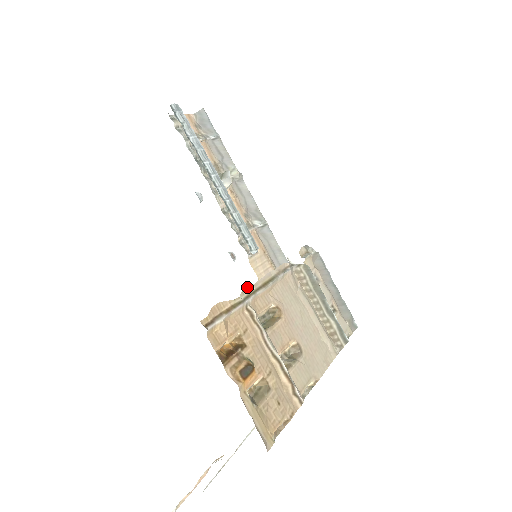
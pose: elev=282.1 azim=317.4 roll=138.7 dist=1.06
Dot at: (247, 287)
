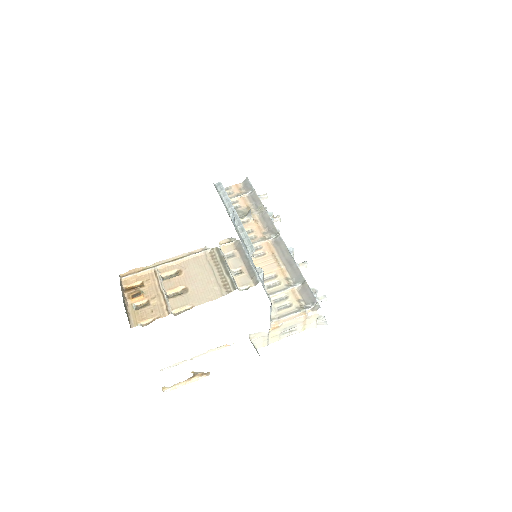
Dot at: (159, 261)
